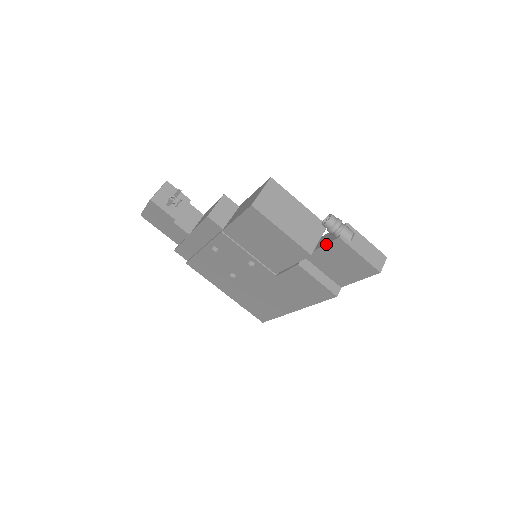
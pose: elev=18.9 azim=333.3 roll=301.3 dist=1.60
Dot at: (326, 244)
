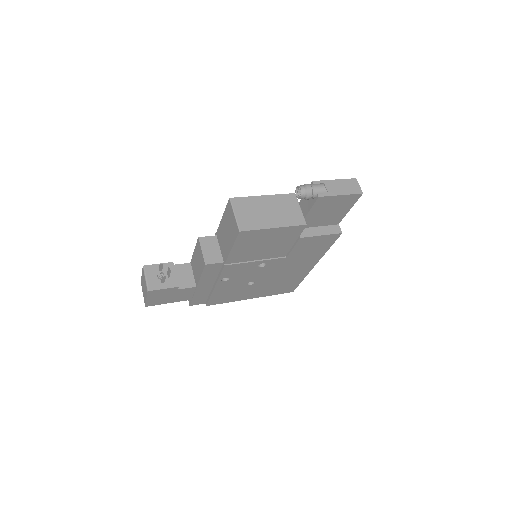
Dot at: (311, 208)
